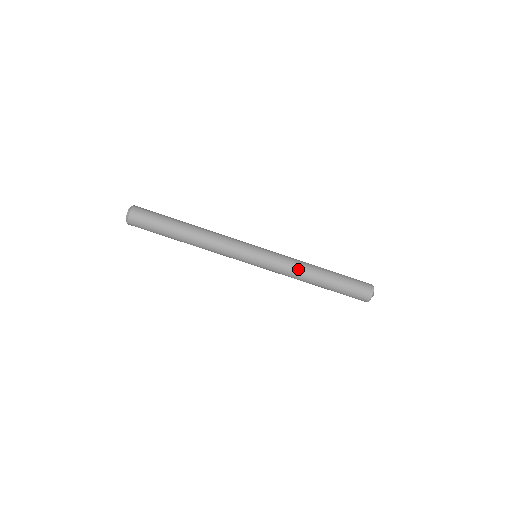
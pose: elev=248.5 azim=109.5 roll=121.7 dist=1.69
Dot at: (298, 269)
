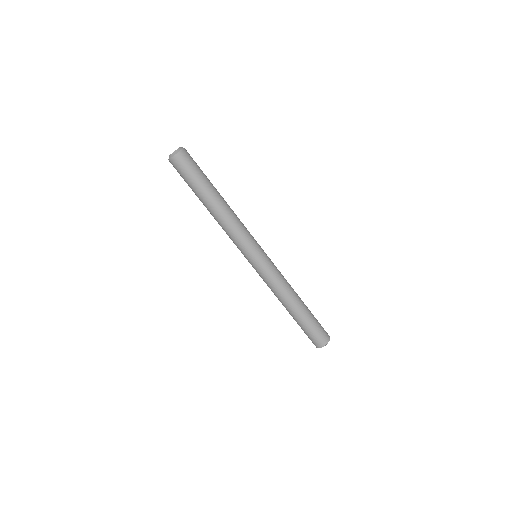
Dot at: (284, 288)
